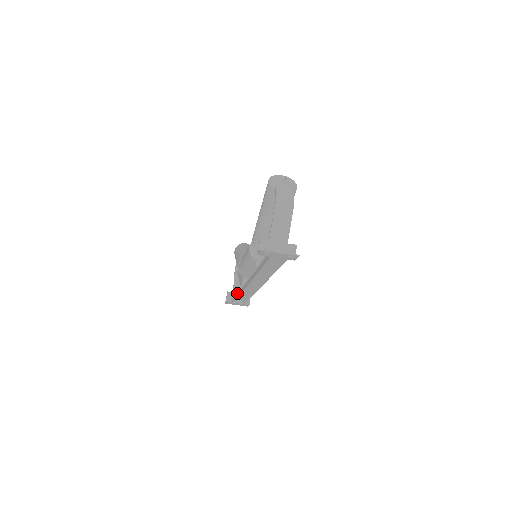
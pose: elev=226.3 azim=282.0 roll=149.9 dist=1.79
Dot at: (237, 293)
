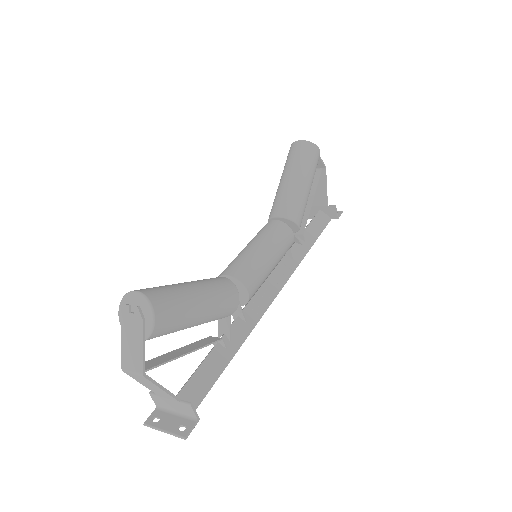
Dot at: occluded
